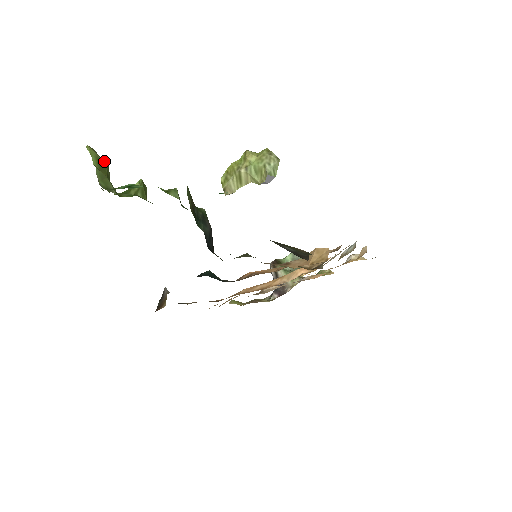
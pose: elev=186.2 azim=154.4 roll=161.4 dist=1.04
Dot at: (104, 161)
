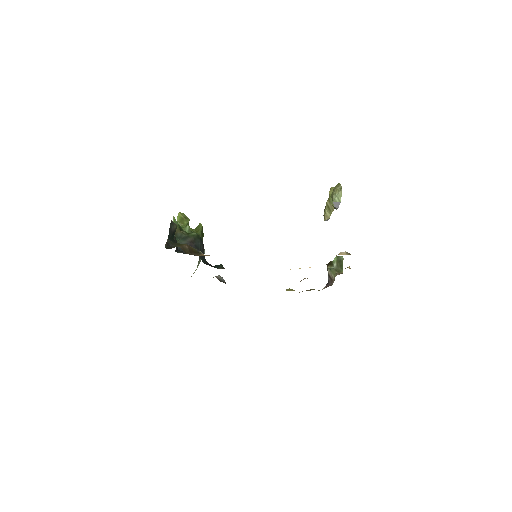
Dot at: (186, 217)
